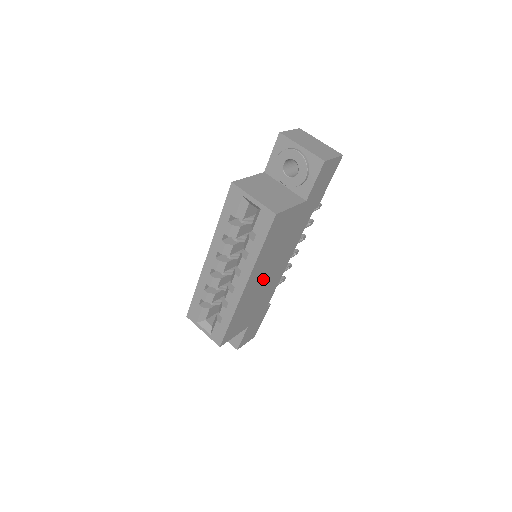
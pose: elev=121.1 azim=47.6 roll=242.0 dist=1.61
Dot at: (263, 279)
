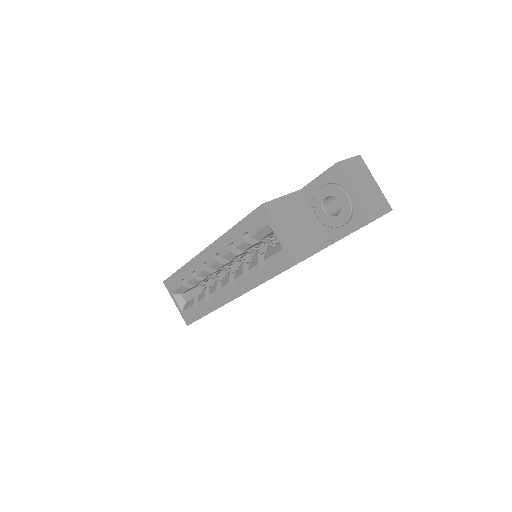
Dot at: occluded
